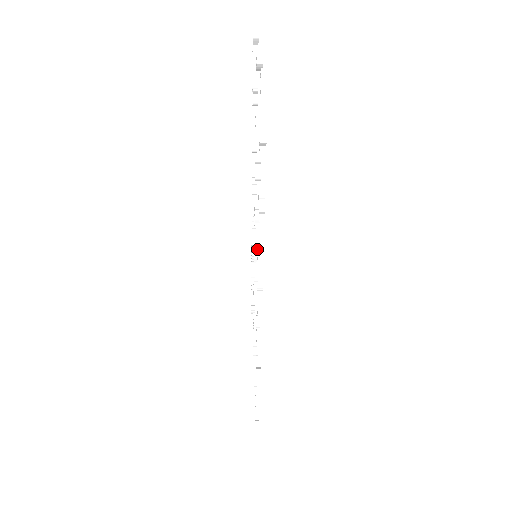
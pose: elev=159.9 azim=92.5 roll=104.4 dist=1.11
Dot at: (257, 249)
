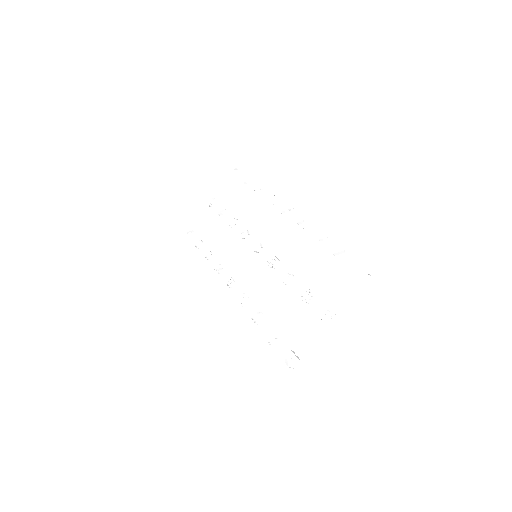
Dot at: (256, 243)
